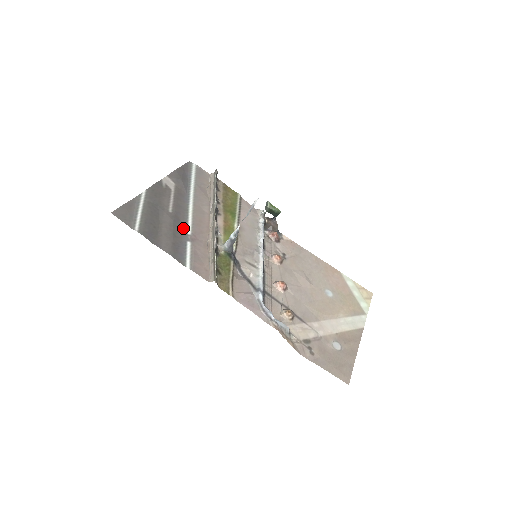
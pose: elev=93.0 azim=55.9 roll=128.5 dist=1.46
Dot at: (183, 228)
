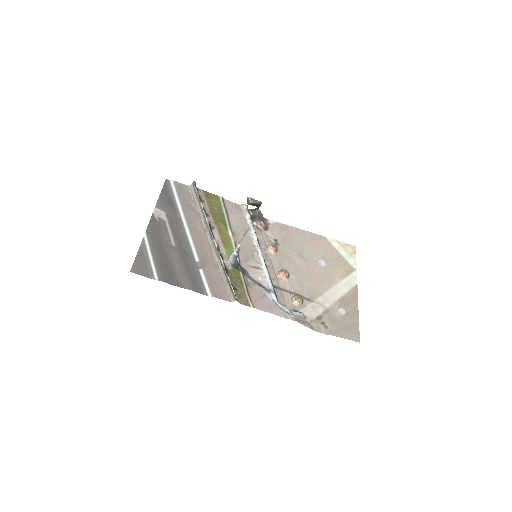
Dot at: (190, 257)
